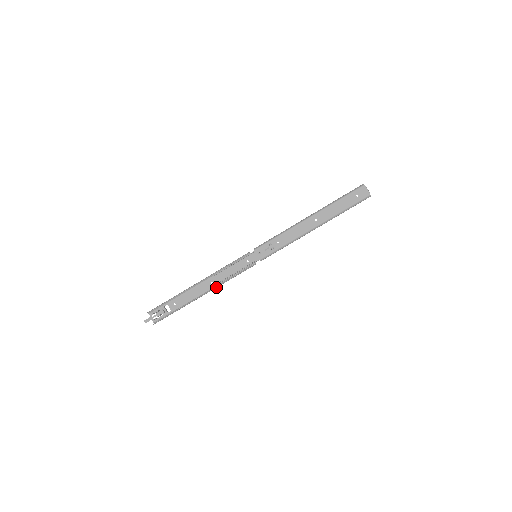
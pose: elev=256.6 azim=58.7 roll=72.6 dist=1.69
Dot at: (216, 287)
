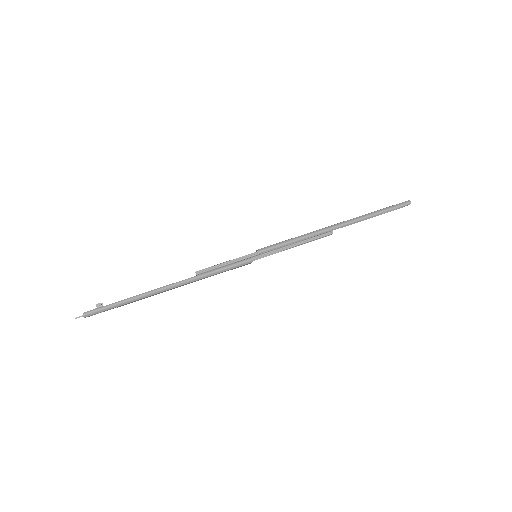
Dot at: (190, 279)
